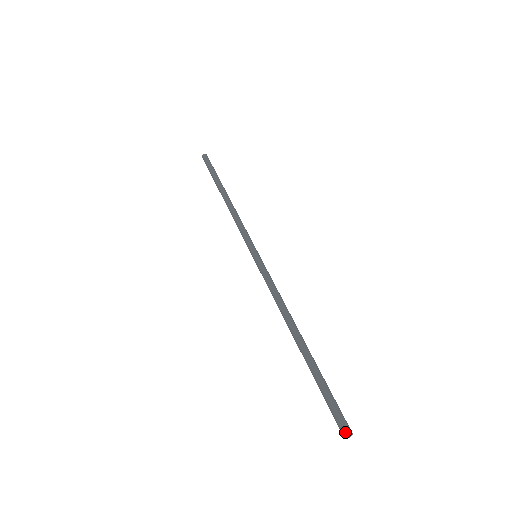
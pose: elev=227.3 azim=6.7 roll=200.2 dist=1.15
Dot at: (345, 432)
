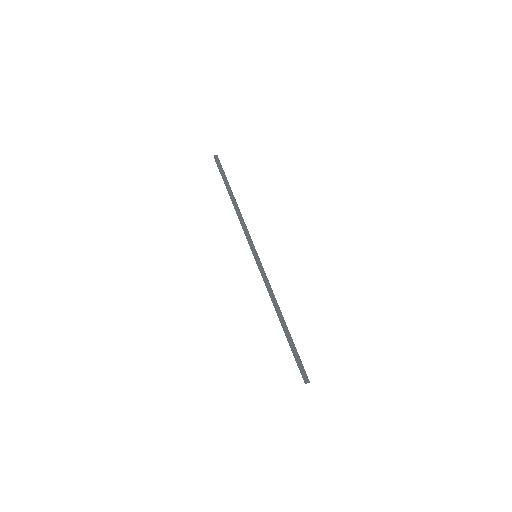
Dot at: (304, 382)
